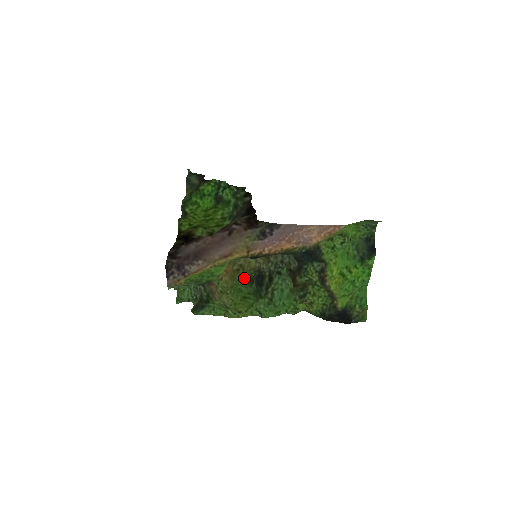
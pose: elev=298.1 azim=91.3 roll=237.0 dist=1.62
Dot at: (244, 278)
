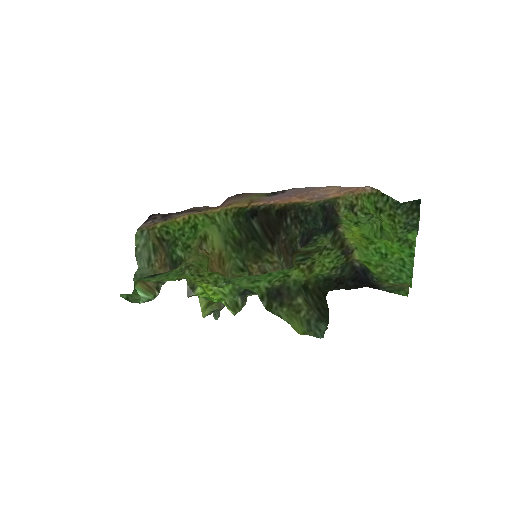
Dot at: occluded
